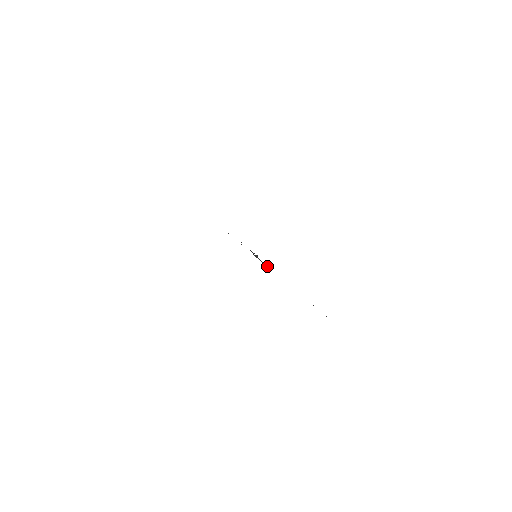
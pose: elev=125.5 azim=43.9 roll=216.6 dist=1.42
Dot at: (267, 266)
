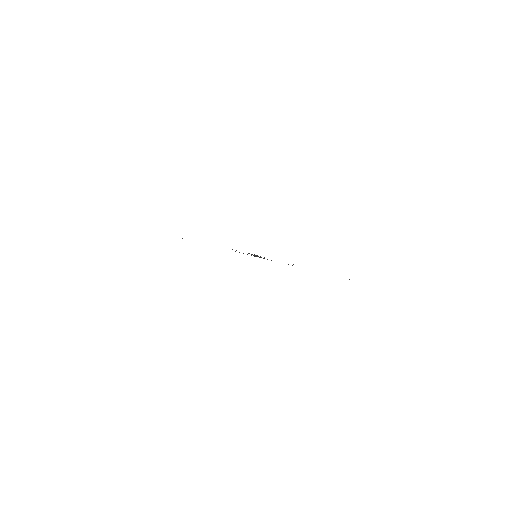
Dot at: (271, 260)
